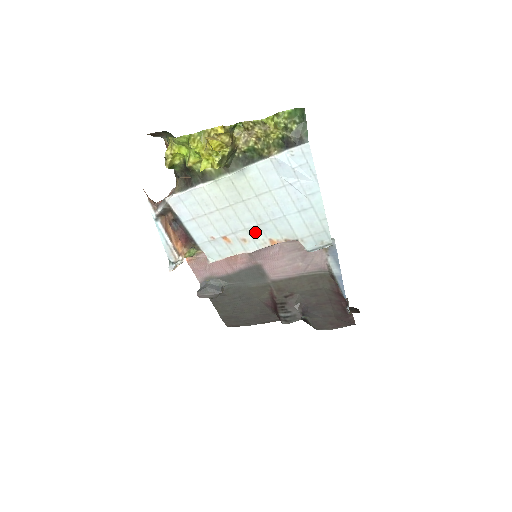
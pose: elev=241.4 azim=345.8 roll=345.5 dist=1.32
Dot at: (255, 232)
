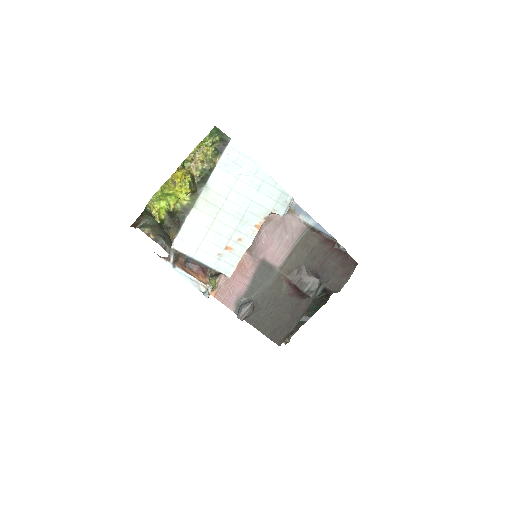
Dot at: (242, 228)
